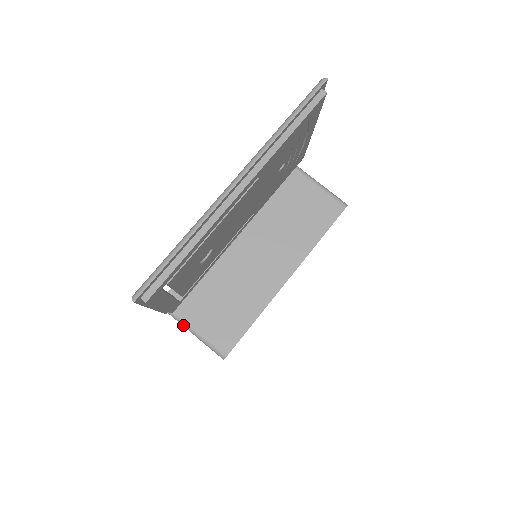
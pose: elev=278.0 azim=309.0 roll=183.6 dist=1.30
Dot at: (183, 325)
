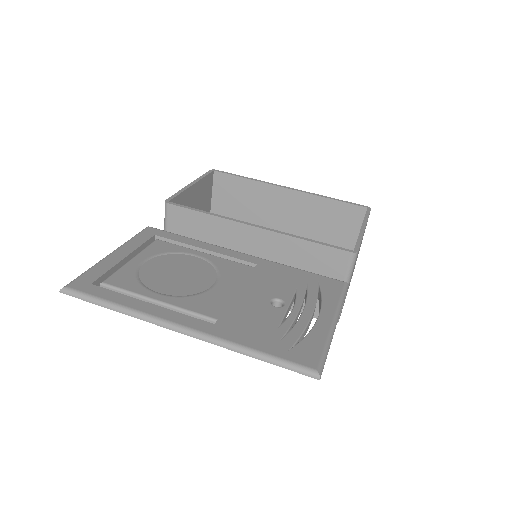
Dot at: (164, 229)
